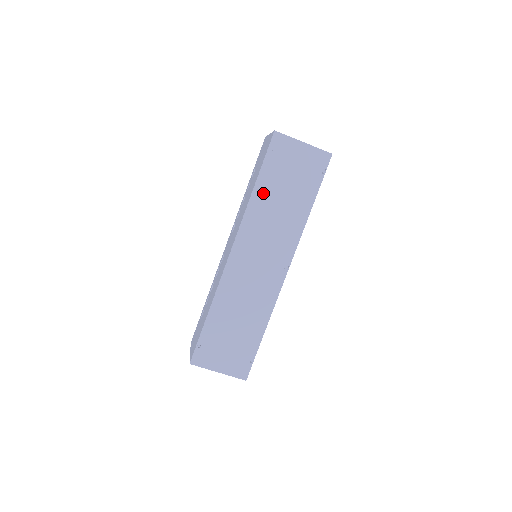
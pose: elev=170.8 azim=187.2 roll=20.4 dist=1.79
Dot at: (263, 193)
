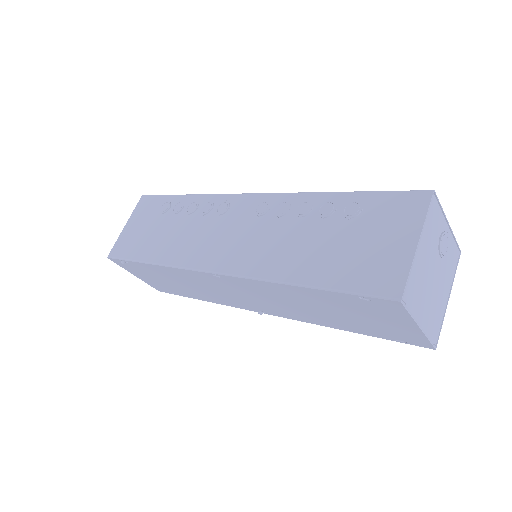
Dot at: (303, 294)
